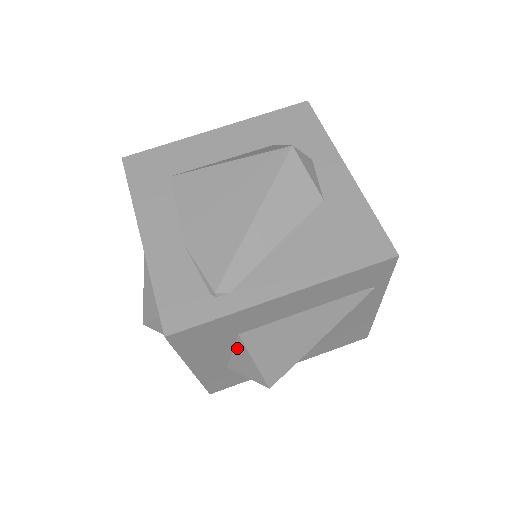
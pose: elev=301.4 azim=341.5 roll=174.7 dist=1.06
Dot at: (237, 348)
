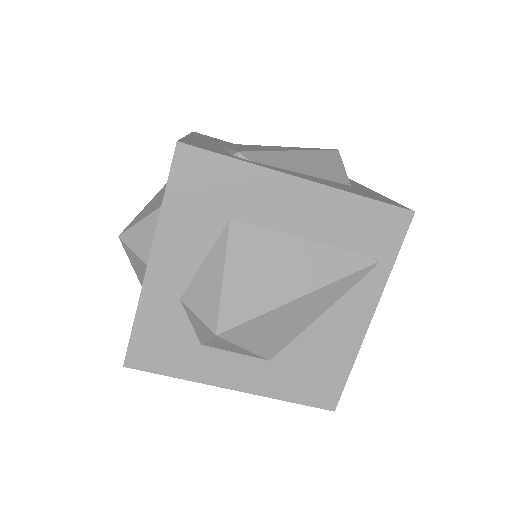
Dot at: (215, 249)
